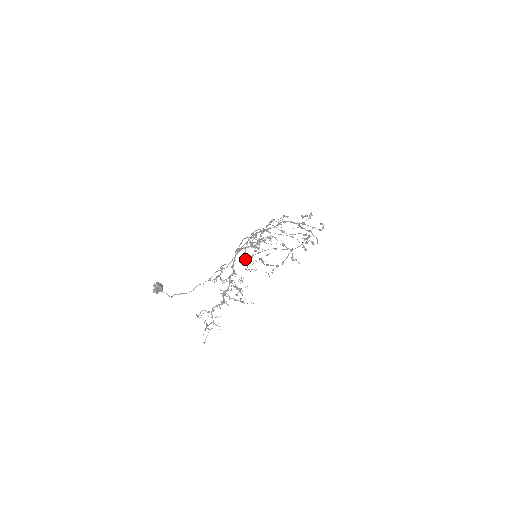
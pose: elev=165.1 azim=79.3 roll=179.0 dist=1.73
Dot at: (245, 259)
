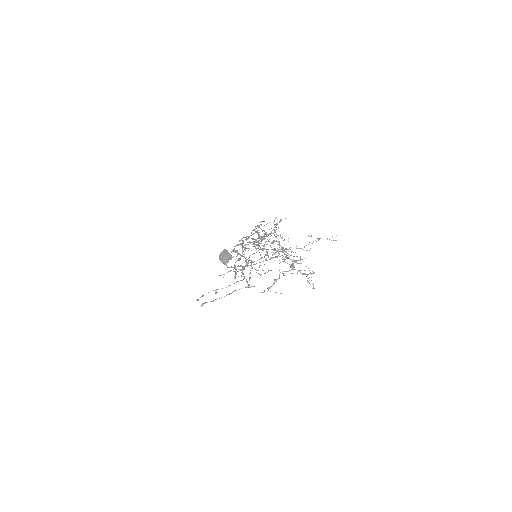
Dot at: (273, 240)
